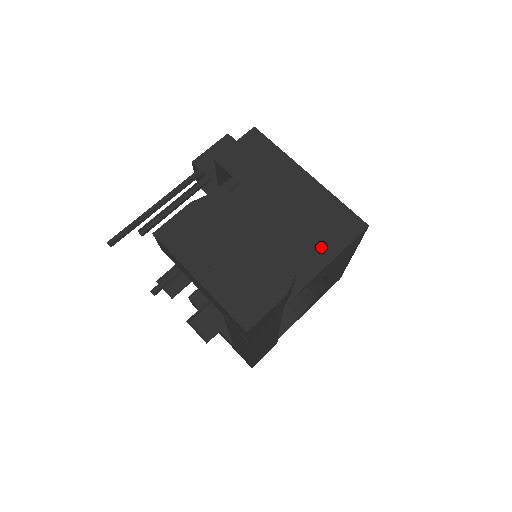
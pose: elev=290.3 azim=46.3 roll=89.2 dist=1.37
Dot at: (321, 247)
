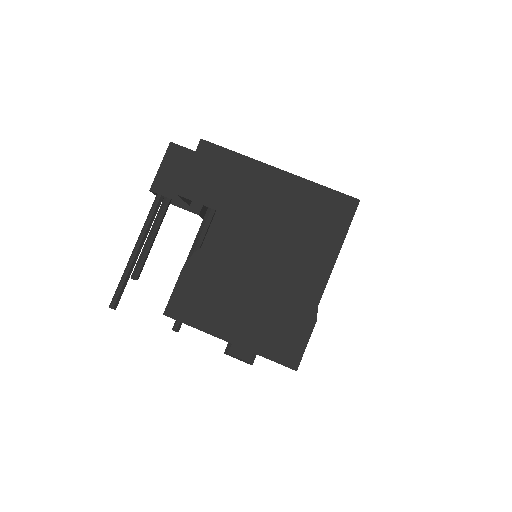
Dot at: (323, 243)
